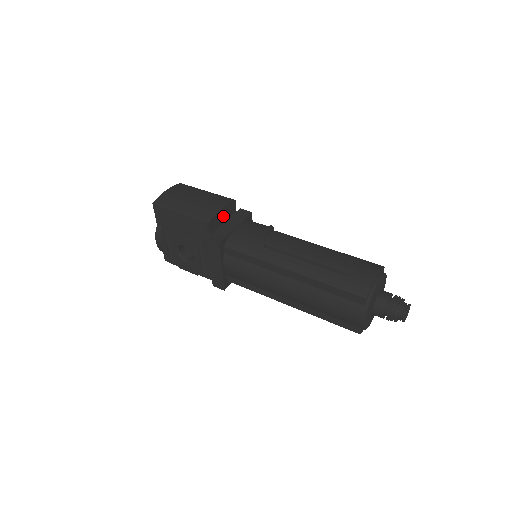
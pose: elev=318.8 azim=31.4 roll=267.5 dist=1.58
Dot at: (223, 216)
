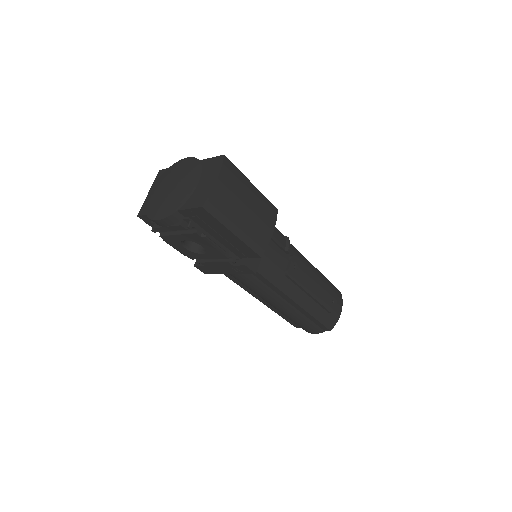
Dot at: occluded
